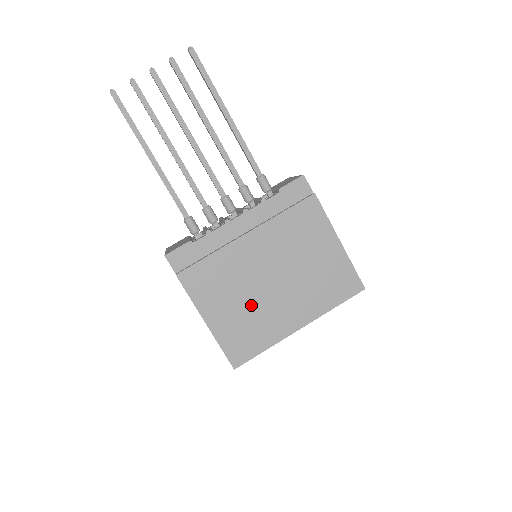
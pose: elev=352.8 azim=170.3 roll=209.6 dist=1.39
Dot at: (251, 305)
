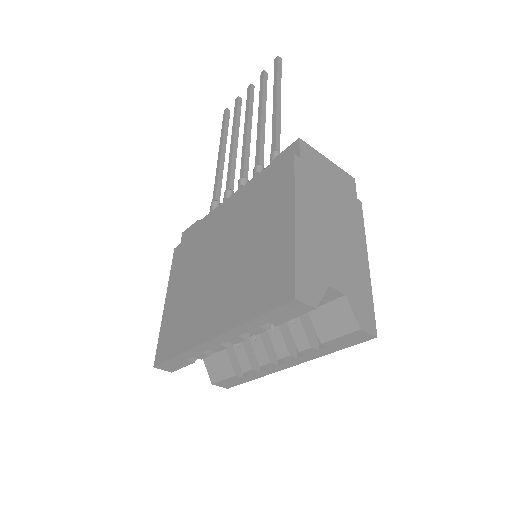
Dot at: (195, 292)
